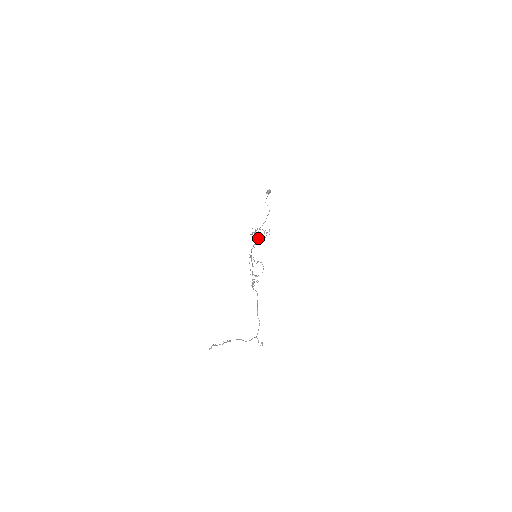
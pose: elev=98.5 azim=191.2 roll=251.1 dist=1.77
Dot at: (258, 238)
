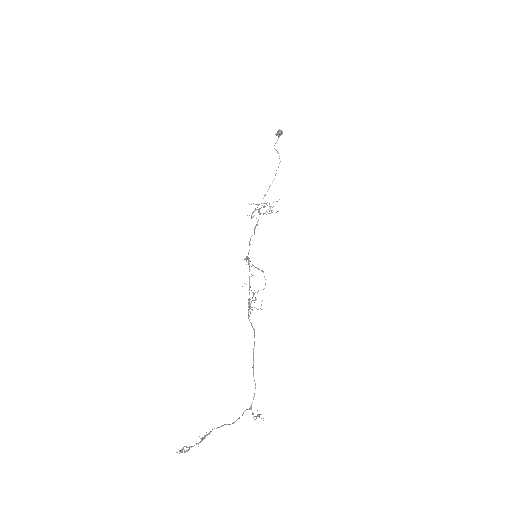
Dot at: occluded
